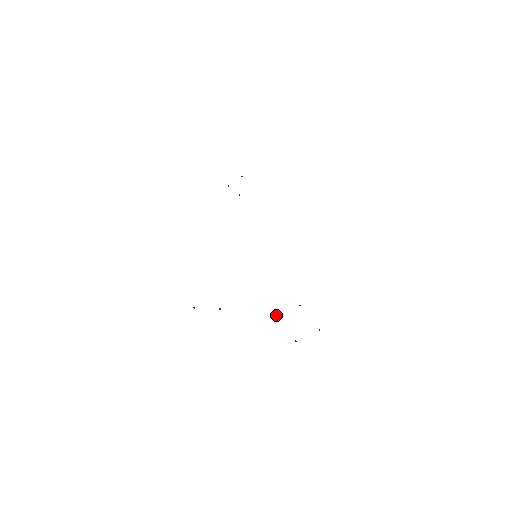
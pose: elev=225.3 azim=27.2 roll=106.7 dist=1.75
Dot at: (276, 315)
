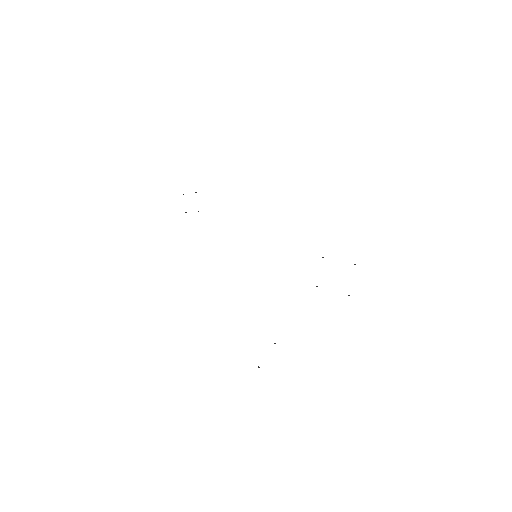
Dot at: occluded
